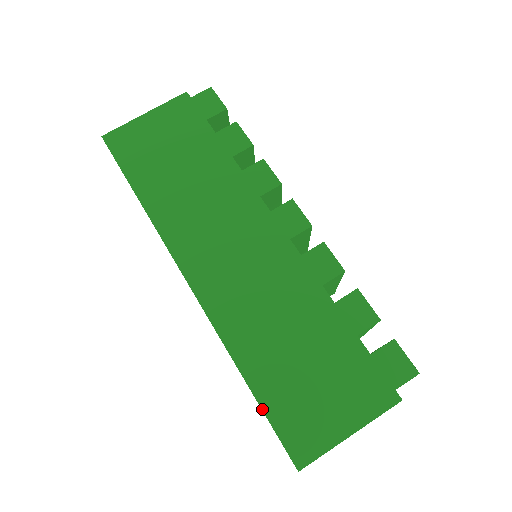
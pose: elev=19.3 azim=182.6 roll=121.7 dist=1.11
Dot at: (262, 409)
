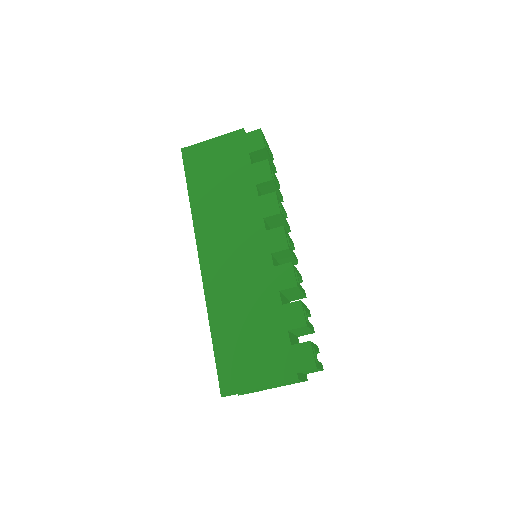
Dot at: (214, 354)
